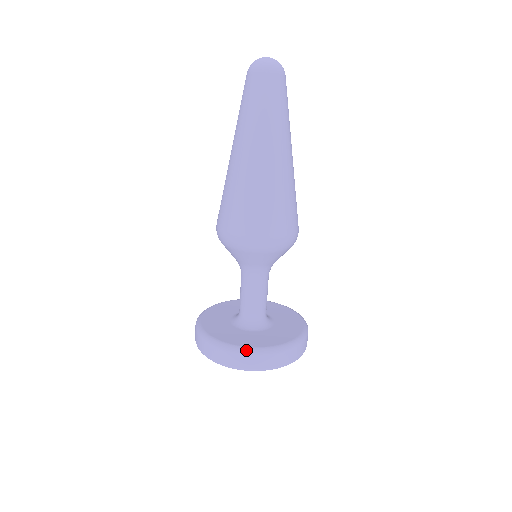
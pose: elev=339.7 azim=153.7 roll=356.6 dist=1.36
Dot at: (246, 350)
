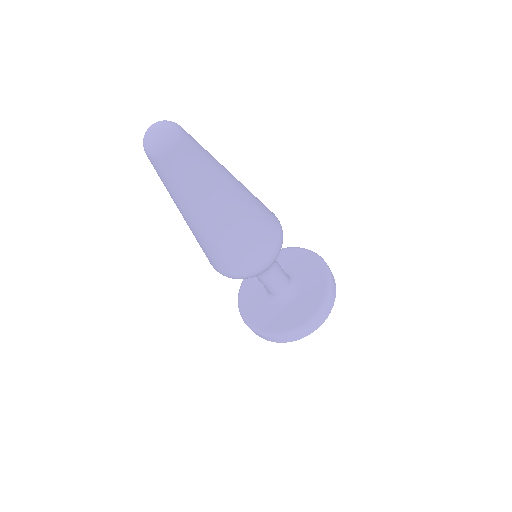
Dot at: (296, 330)
